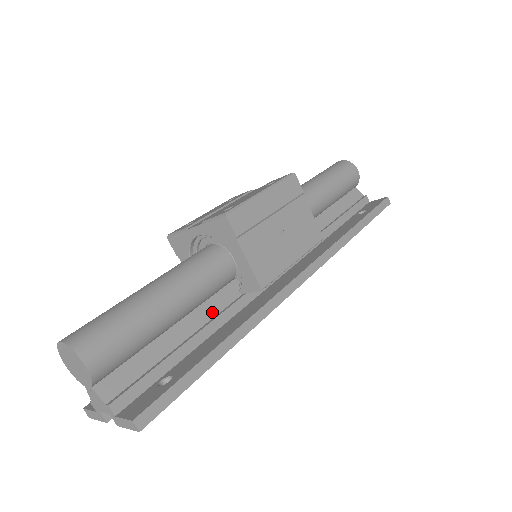
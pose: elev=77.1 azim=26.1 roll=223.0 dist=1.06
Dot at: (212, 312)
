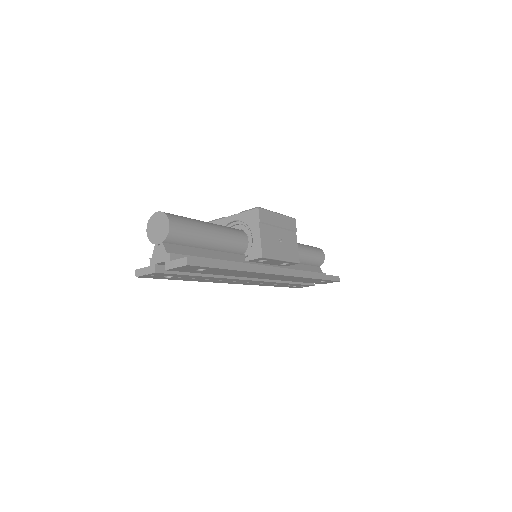
Dot at: (228, 259)
